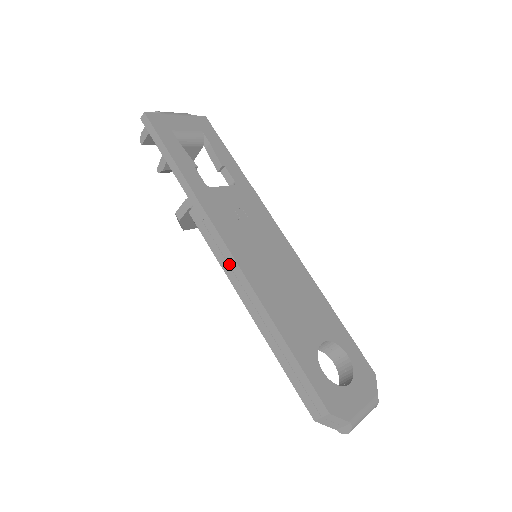
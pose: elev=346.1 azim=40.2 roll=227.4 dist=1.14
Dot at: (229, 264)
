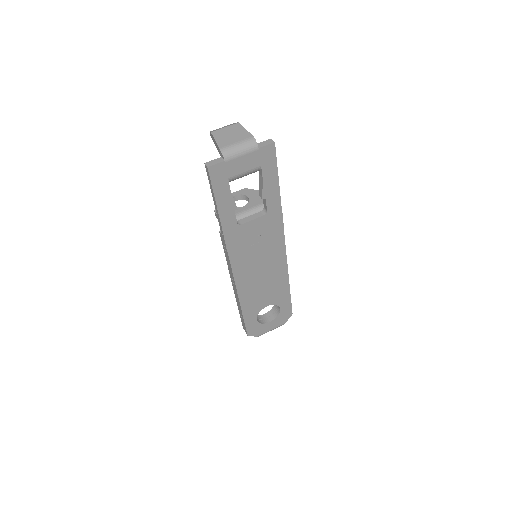
Dot at: (230, 270)
